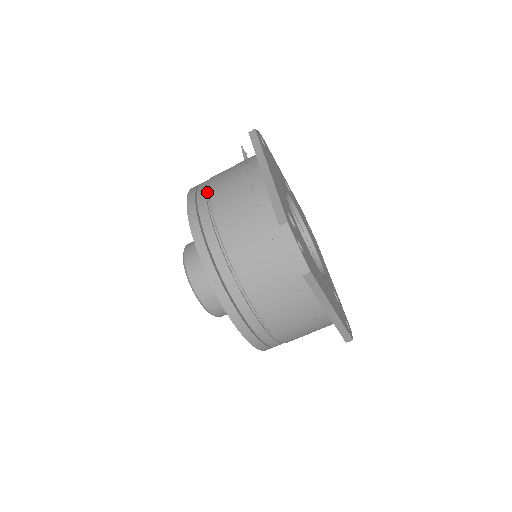
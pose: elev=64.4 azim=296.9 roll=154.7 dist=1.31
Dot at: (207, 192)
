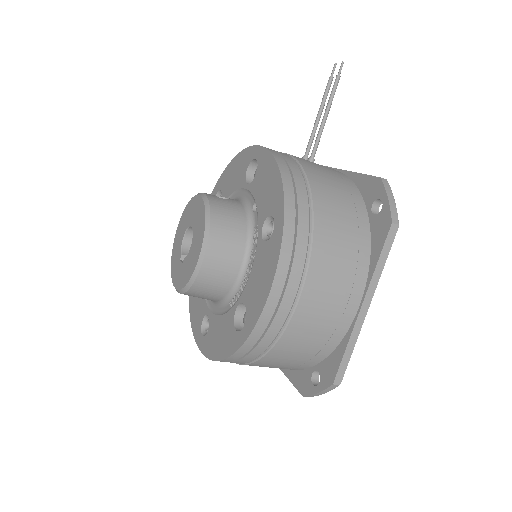
Dot at: (305, 271)
